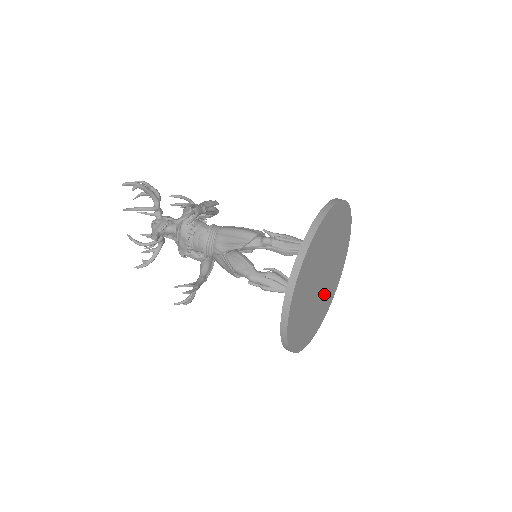
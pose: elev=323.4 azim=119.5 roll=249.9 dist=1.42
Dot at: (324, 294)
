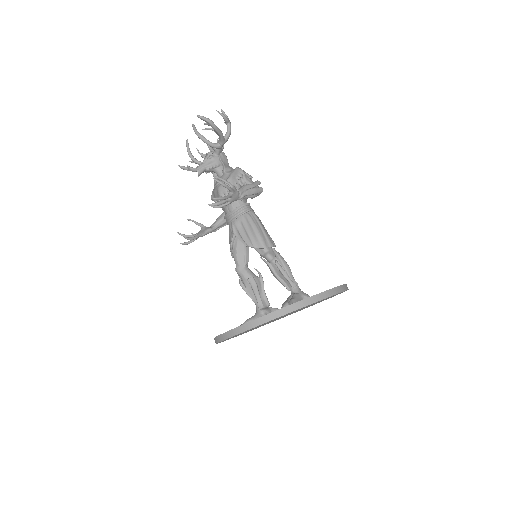
Dot at: (282, 317)
